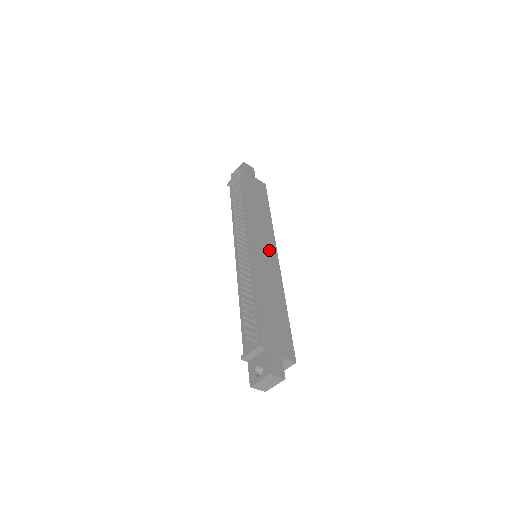
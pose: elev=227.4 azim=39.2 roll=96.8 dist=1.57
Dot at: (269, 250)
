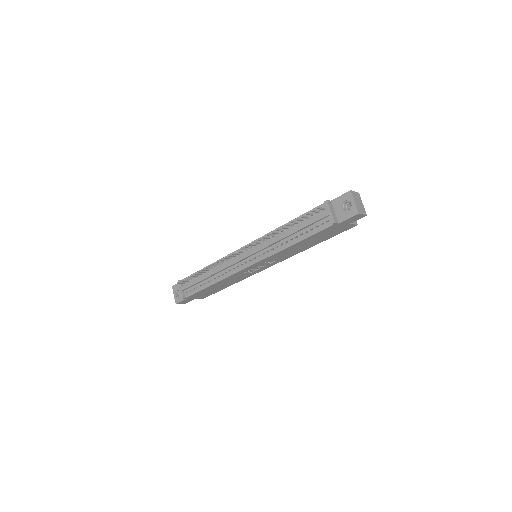
Dot at: occluded
